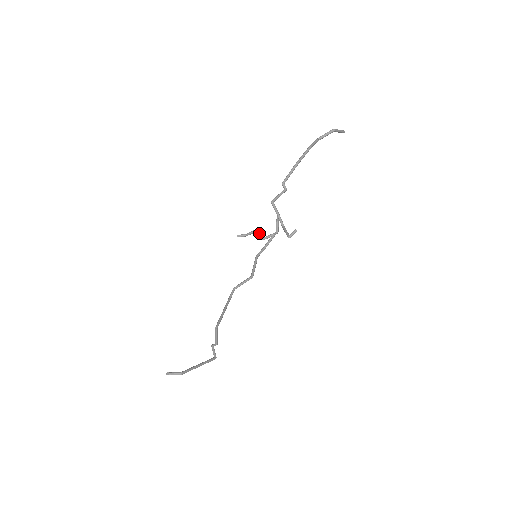
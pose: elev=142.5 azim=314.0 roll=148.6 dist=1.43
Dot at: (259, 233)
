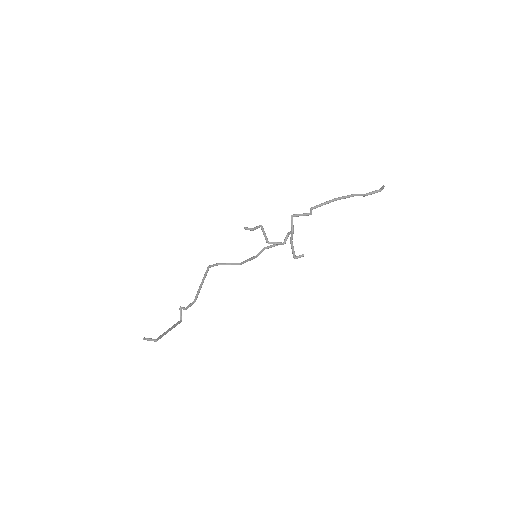
Dot at: occluded
